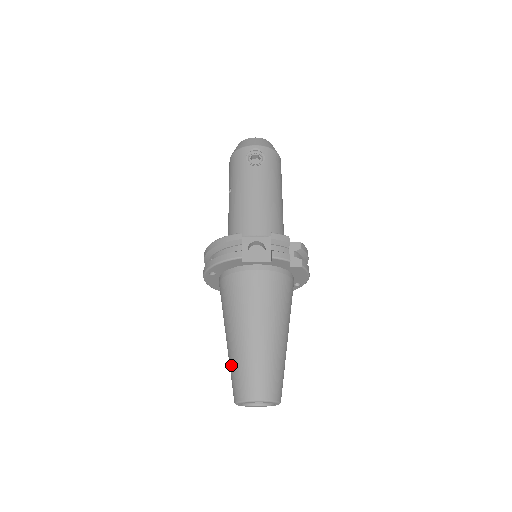
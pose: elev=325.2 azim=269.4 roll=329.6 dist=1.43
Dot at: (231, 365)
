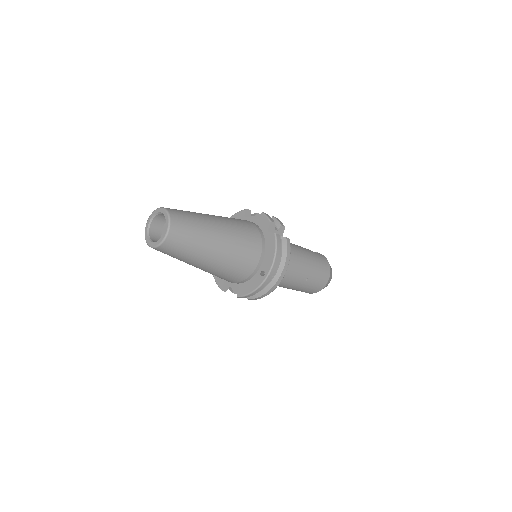
Dot at: occluded
